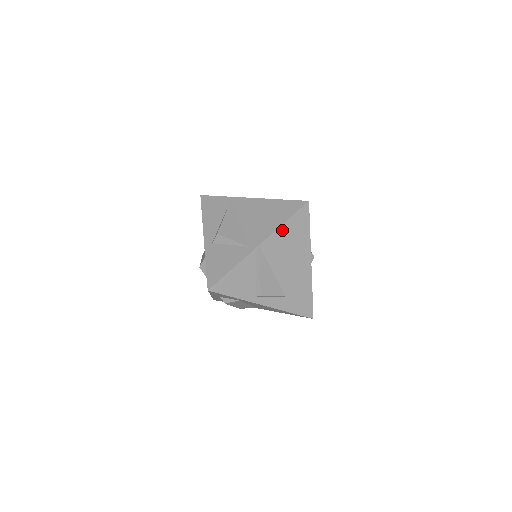
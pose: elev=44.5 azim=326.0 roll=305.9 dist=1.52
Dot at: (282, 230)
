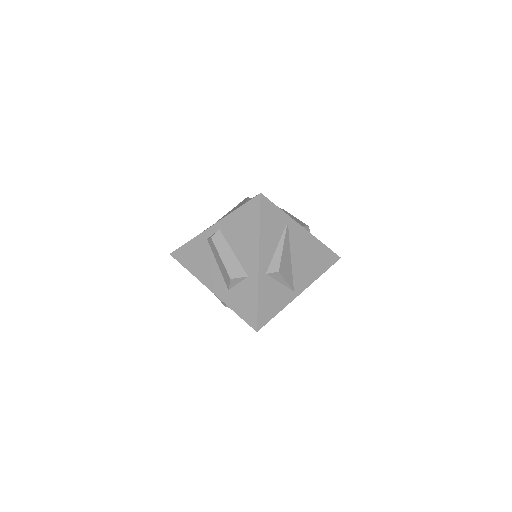
Dot at: (316, 278)
